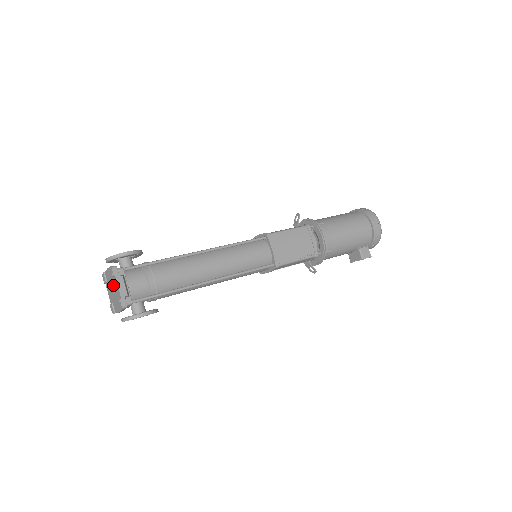
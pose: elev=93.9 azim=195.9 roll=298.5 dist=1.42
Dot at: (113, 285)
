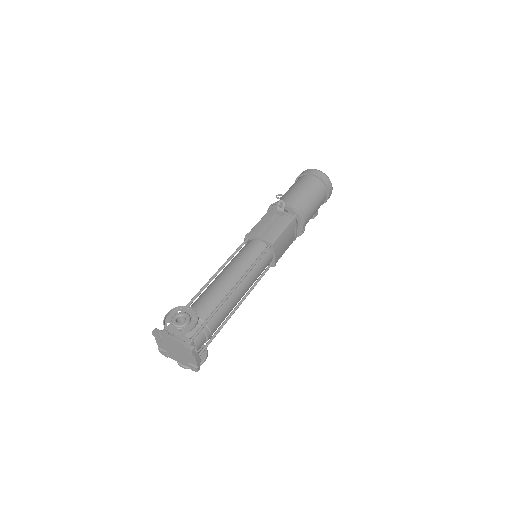
Dot at: (181, 352)
